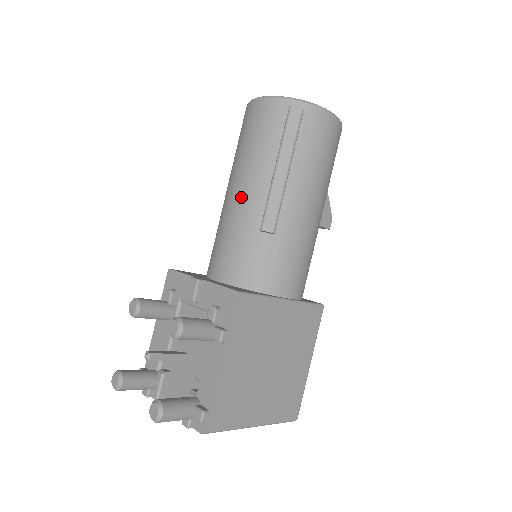
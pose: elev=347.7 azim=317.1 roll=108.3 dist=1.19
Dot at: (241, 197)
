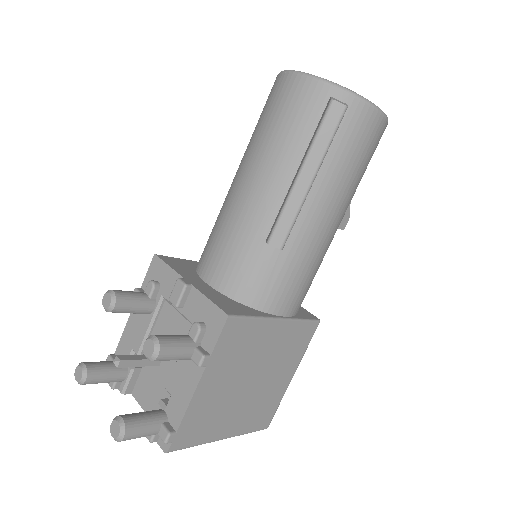
Dot at: (251, 194)
